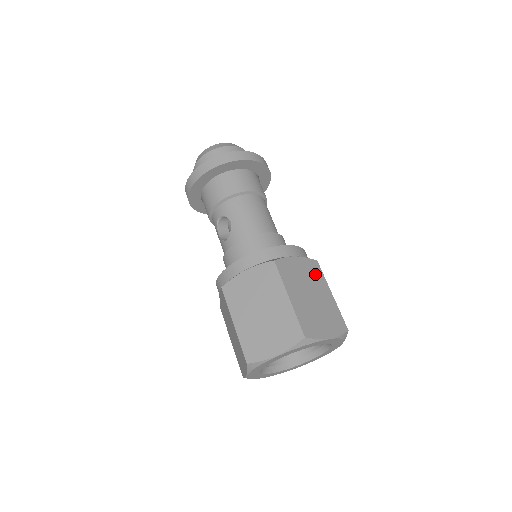
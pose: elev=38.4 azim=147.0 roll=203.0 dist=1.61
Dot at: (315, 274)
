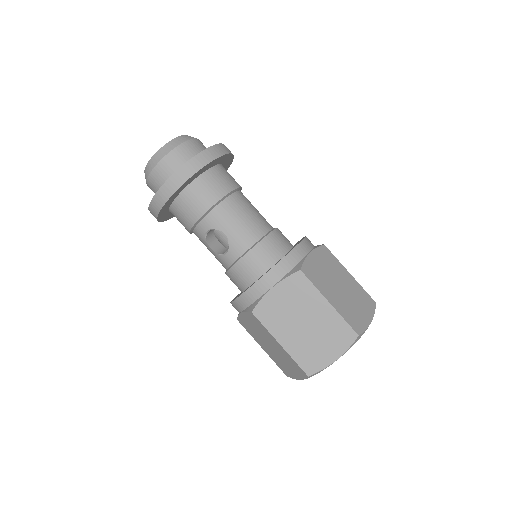
Dot at: (331, 261)
